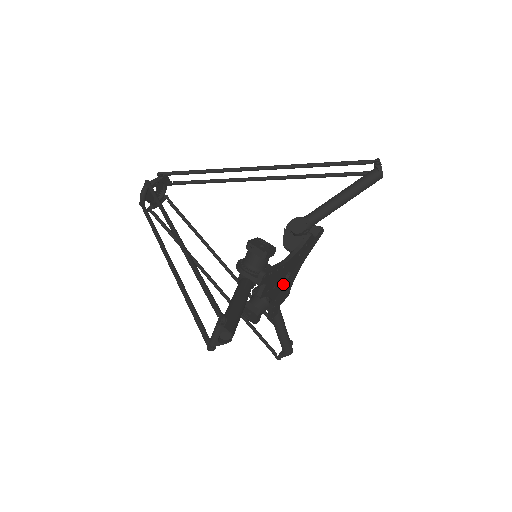
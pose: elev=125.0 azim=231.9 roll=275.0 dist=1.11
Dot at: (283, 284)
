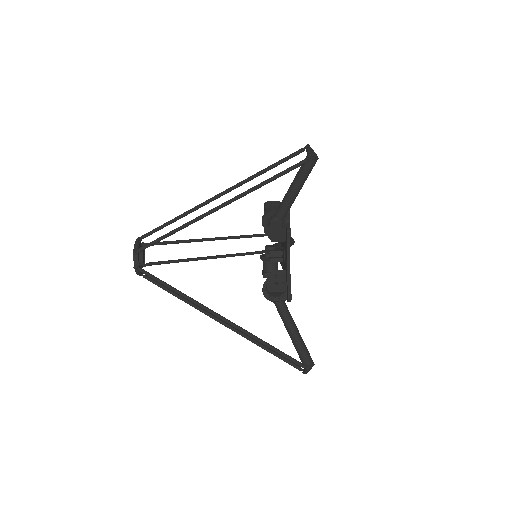
Dot at: occluded
